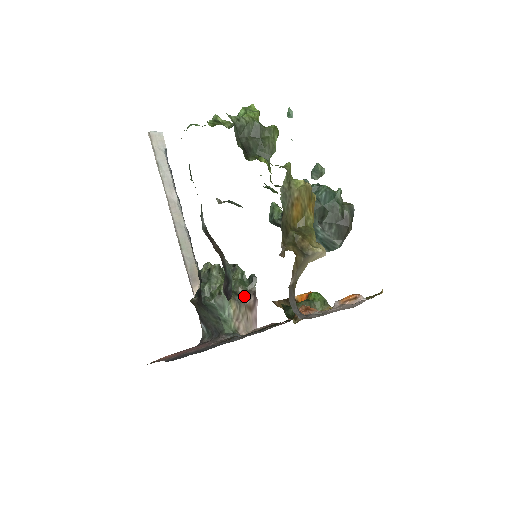
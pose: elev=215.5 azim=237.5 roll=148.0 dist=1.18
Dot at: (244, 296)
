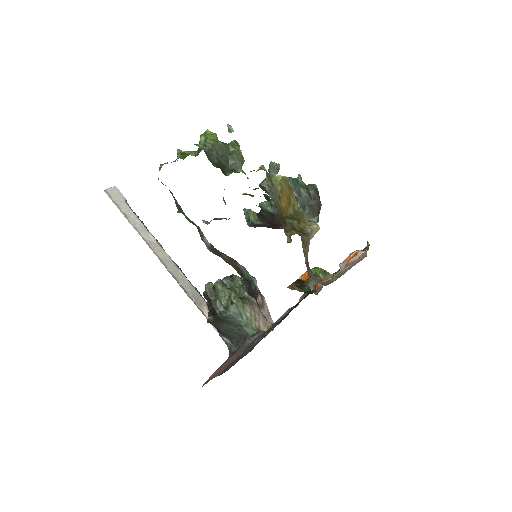
Dot at: (252, 298)
